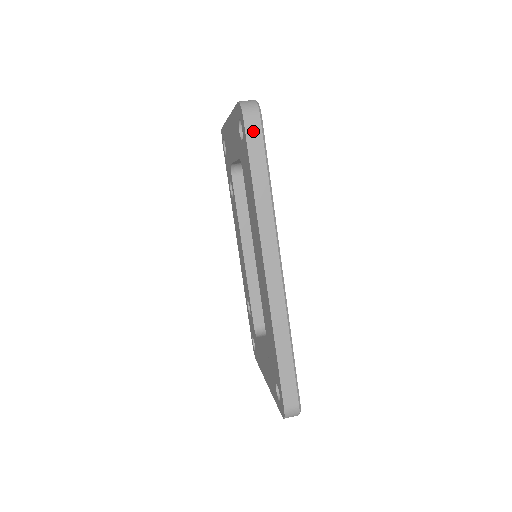
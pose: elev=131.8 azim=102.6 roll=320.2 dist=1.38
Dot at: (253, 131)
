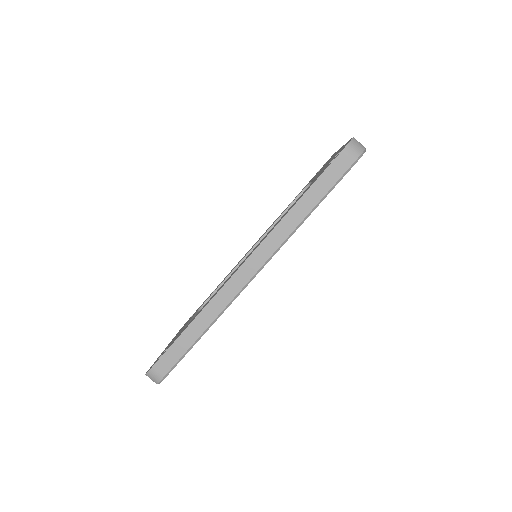
Dot at: (340, 165)
